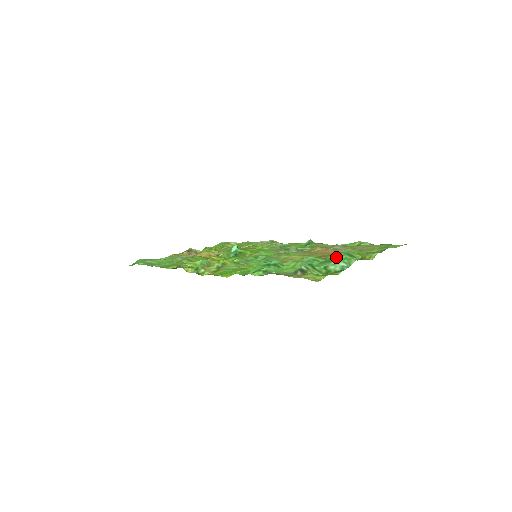
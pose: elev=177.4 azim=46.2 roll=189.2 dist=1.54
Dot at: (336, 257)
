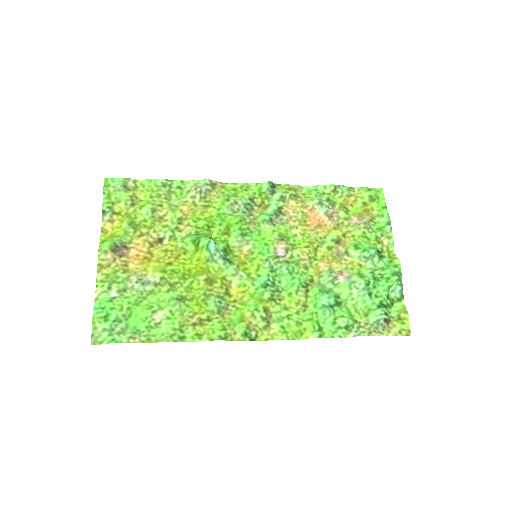
Dot at: (372, 263)
